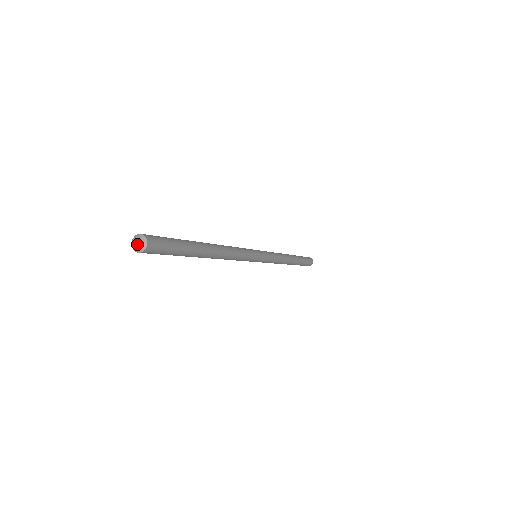
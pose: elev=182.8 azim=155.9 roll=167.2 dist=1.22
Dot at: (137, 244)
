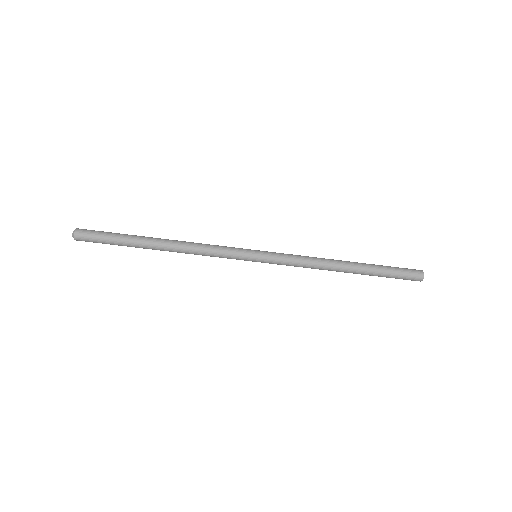
Dot at: (73, 235)
